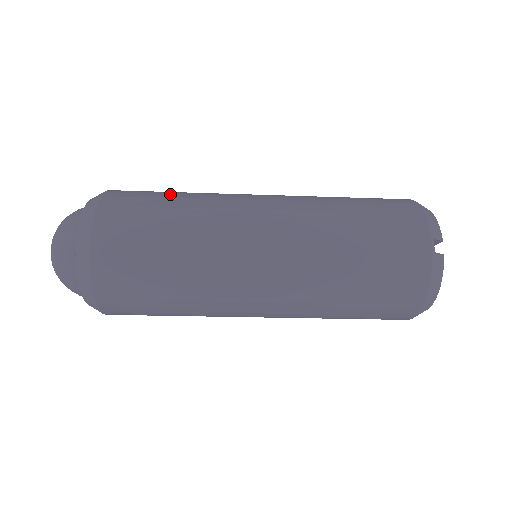
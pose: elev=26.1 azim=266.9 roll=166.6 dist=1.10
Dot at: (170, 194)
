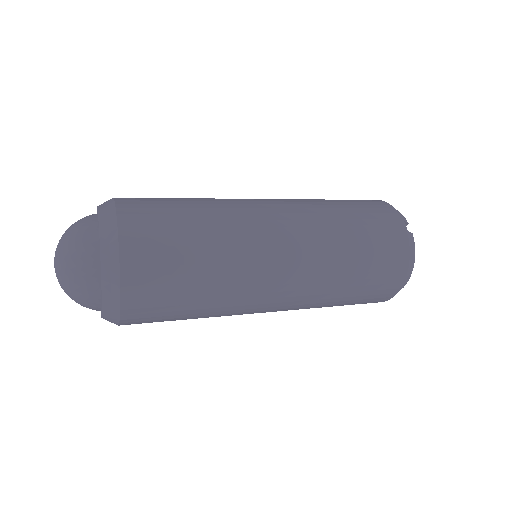
Dot at: (178, 198)
